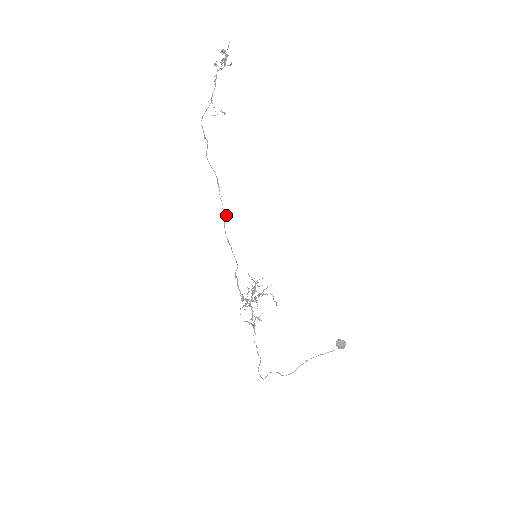
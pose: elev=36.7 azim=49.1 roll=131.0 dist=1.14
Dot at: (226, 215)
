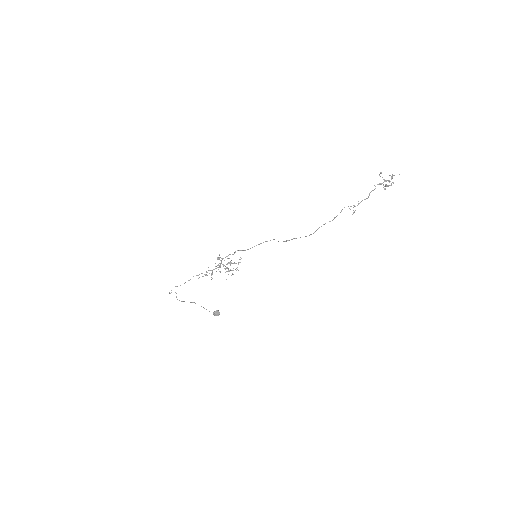
Dot at: occluded
